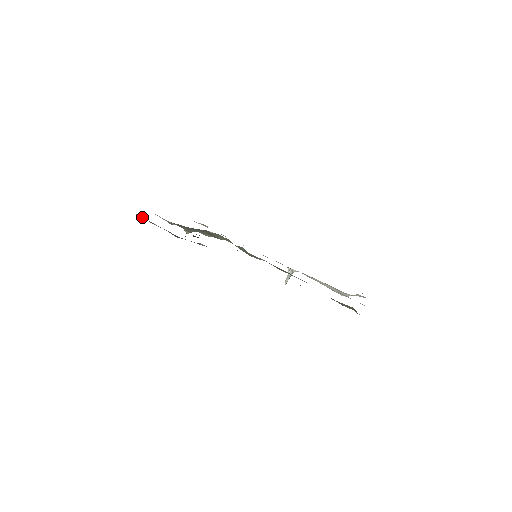
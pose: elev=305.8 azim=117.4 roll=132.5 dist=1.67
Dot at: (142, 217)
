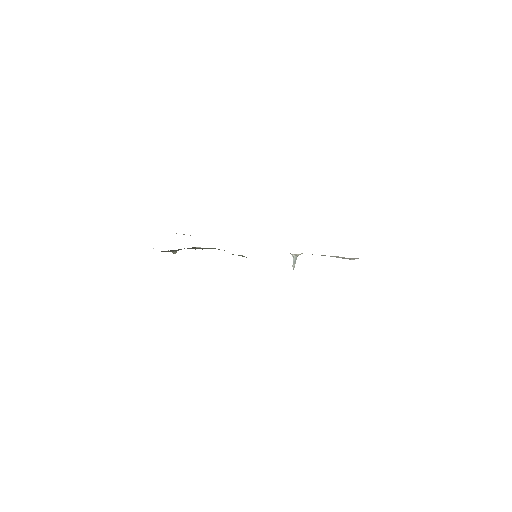
Dot at: occluded
